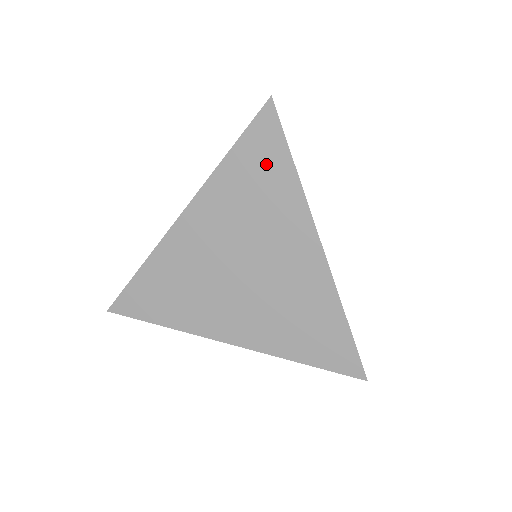
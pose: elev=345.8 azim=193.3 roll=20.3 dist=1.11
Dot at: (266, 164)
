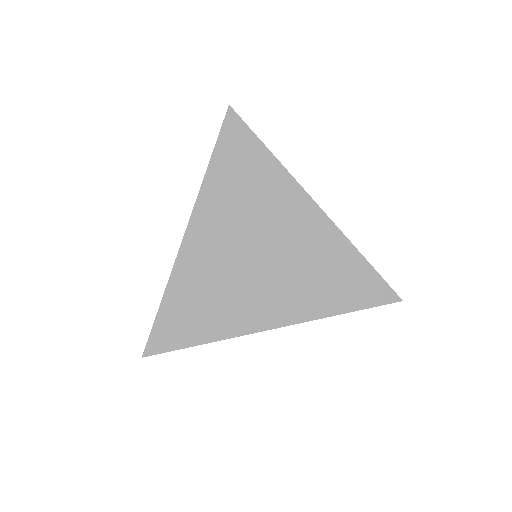
Dot at: (245, 157)
